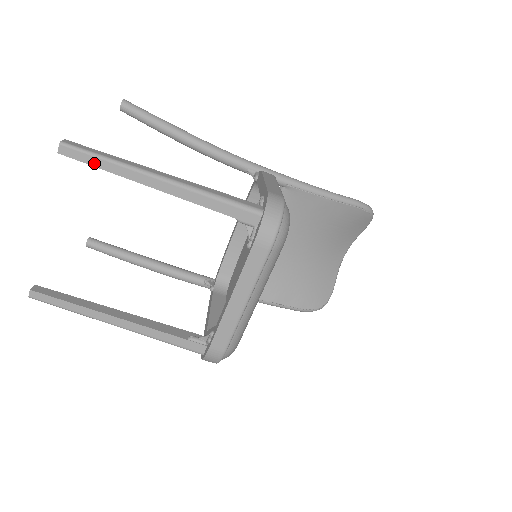
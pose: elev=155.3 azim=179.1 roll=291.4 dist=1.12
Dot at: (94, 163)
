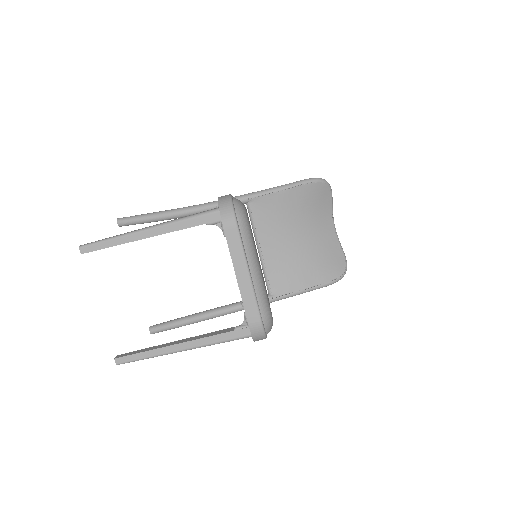
Dot at: (104, 246)
